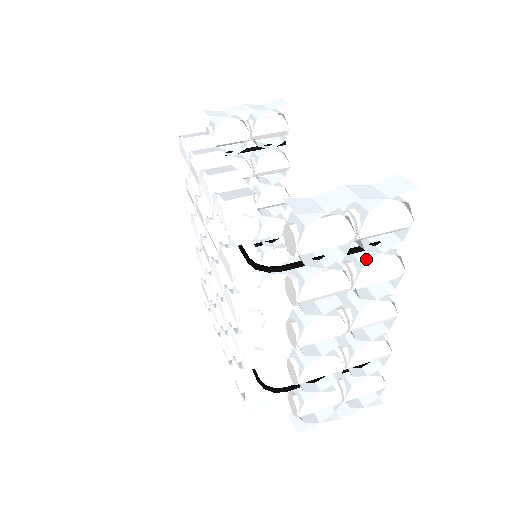
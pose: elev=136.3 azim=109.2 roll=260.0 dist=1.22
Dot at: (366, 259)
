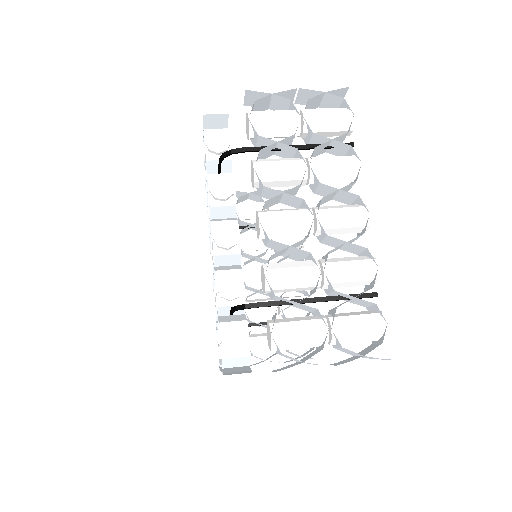
Dot at: (319, 147)
